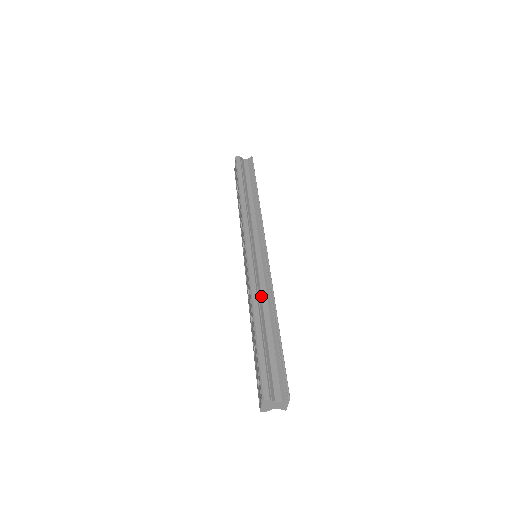
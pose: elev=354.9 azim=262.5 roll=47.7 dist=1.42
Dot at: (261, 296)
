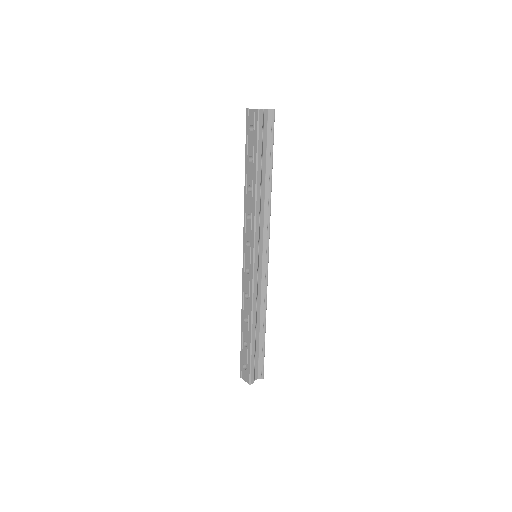
Dot at: (257, 304)
